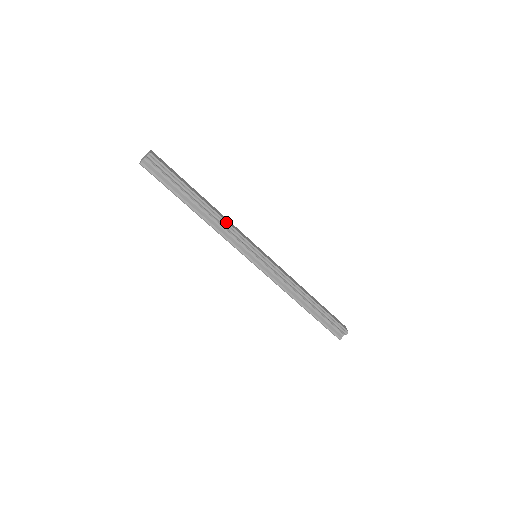
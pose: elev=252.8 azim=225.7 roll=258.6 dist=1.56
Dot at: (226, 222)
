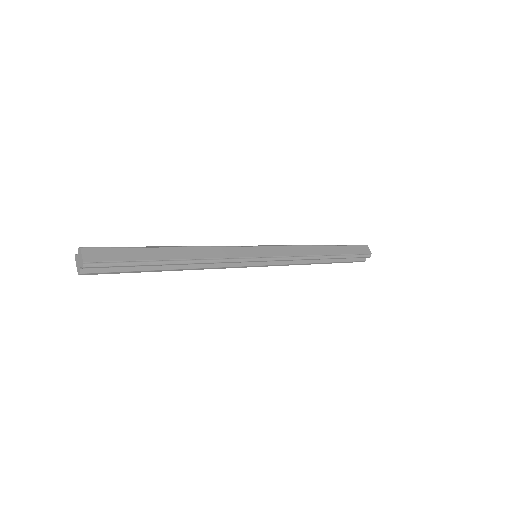
Dot at: (211, 259)
